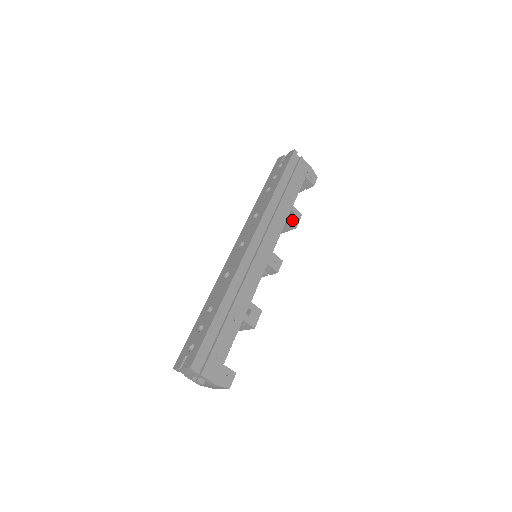
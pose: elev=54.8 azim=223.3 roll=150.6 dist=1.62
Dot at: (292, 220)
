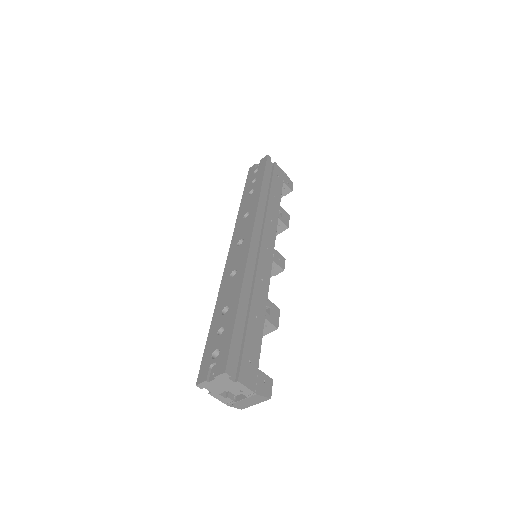
Dot at: (283, 220)
